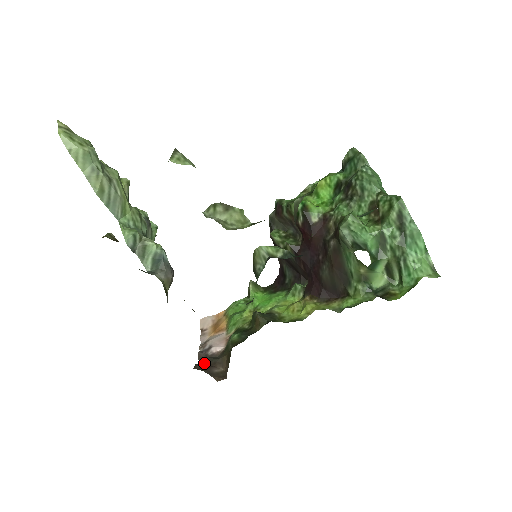
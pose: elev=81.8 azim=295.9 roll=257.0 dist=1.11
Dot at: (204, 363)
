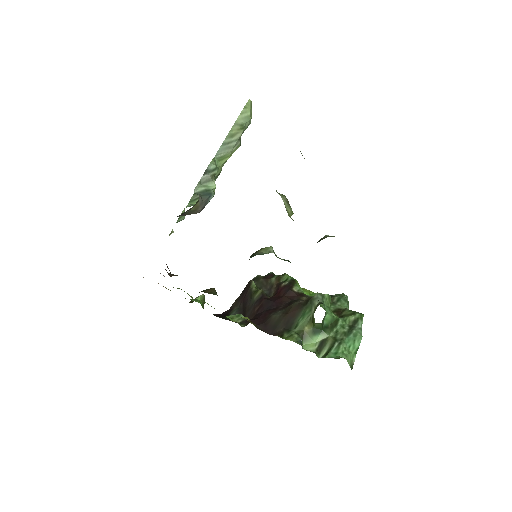
Dot at: occluded
